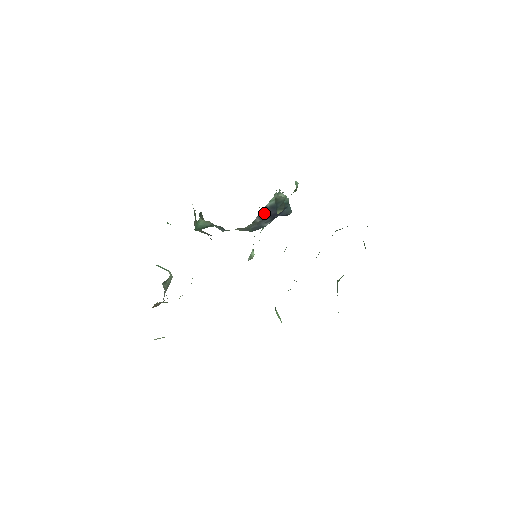
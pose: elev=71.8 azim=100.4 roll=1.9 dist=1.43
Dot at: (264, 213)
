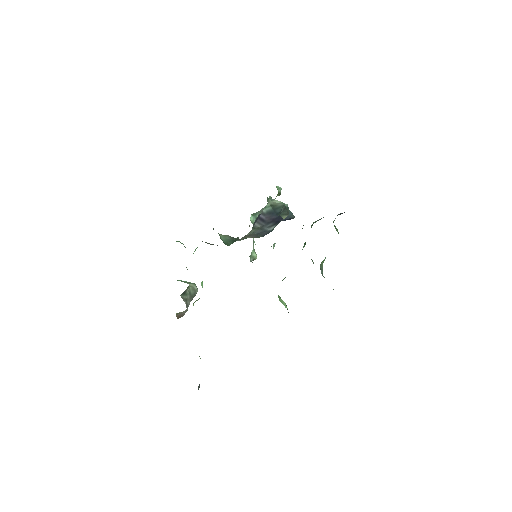
Dot at: (263, 219)
